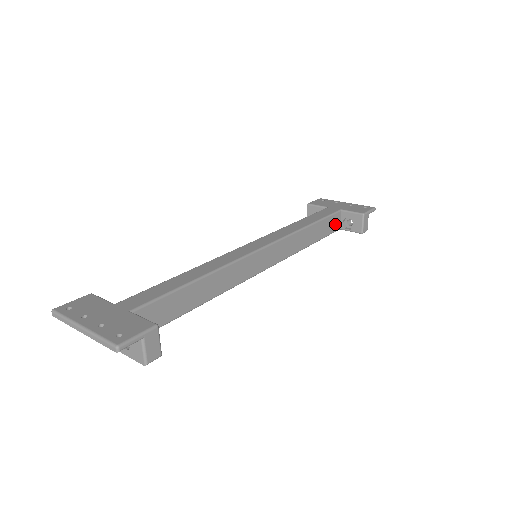
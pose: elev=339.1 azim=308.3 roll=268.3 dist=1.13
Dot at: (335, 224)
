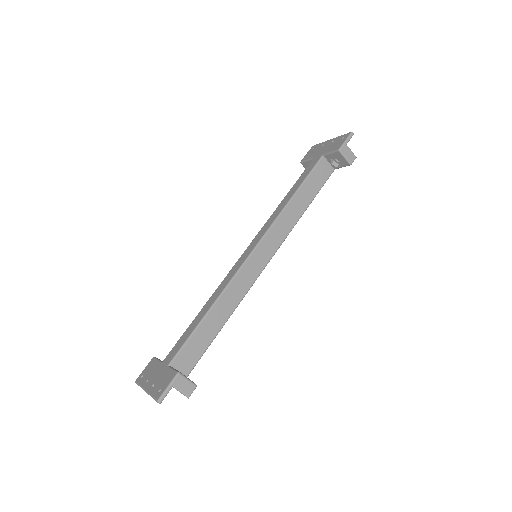
Dot at: (325, 171)
